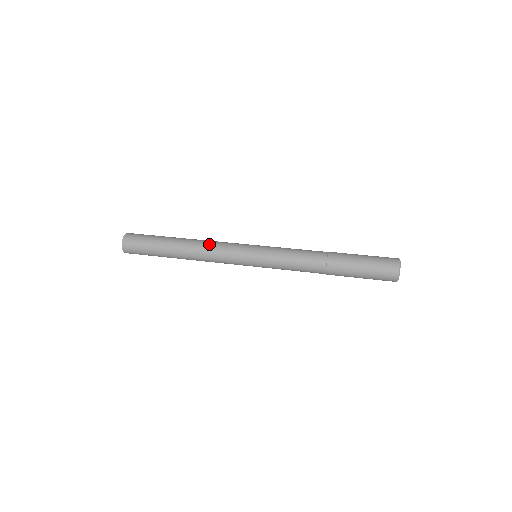
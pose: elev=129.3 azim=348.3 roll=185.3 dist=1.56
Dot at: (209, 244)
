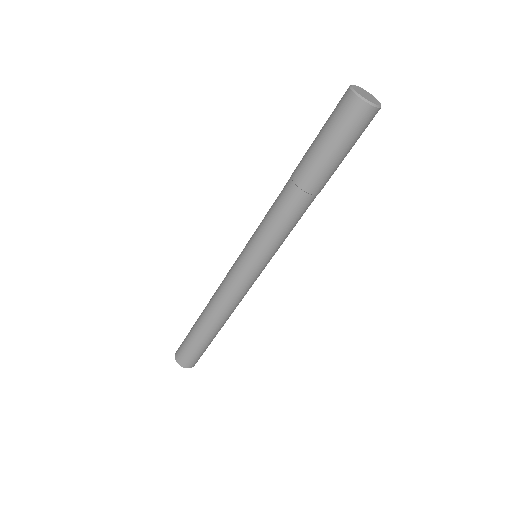
Dot at: (217, 293)
